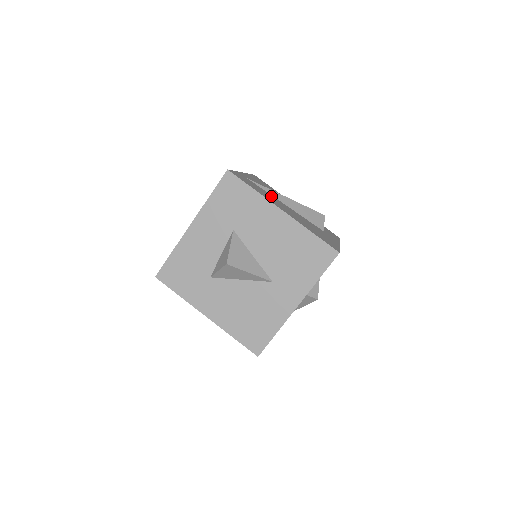
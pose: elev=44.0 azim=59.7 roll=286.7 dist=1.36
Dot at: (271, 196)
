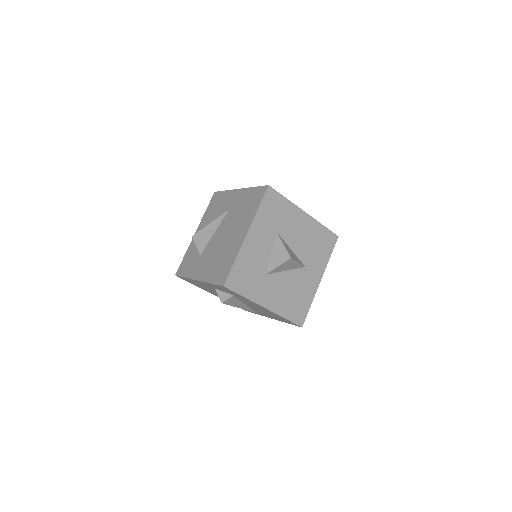
Dot at: occluded
